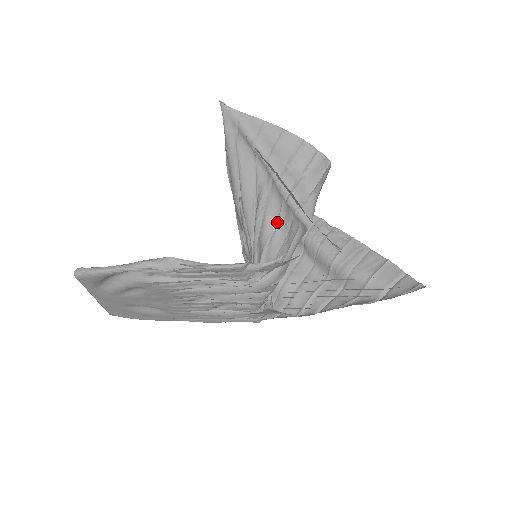
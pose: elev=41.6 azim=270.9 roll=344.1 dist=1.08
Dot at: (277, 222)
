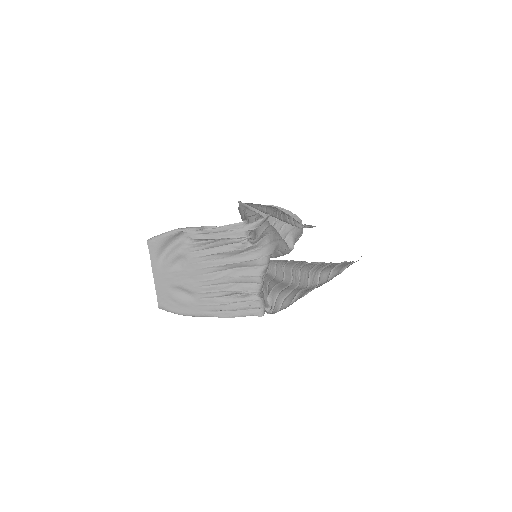
Dot at: (266, 227)
